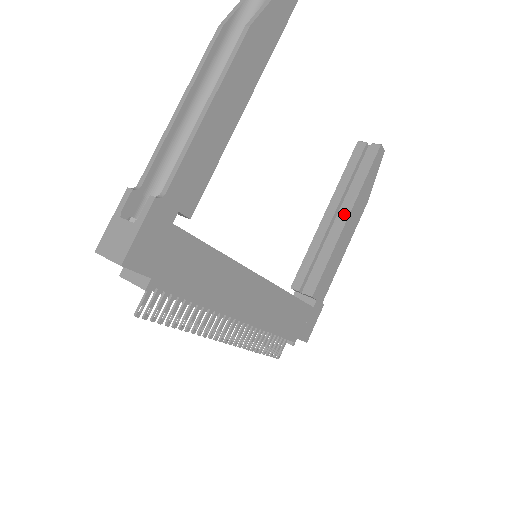
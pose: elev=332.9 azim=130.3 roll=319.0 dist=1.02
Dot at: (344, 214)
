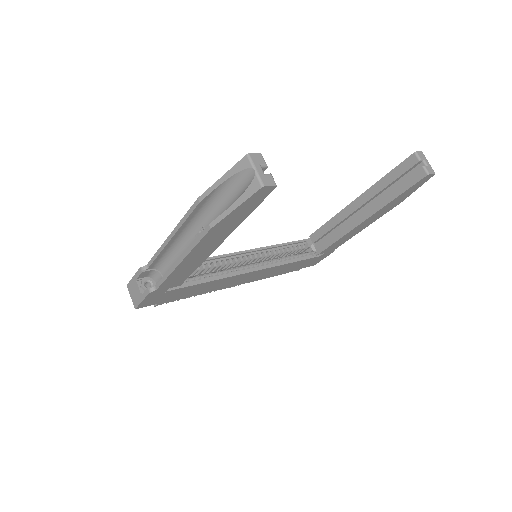
Dot at: (366, 213)
